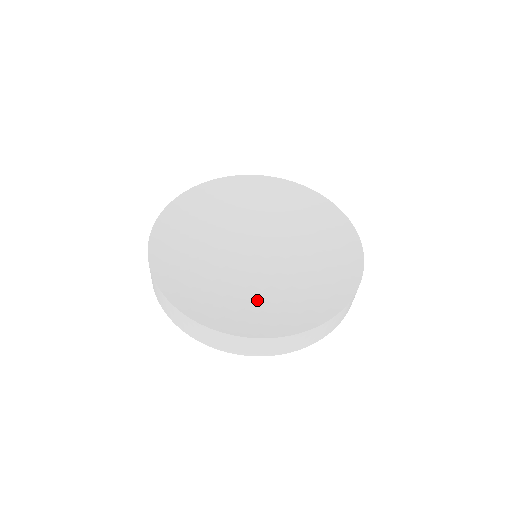
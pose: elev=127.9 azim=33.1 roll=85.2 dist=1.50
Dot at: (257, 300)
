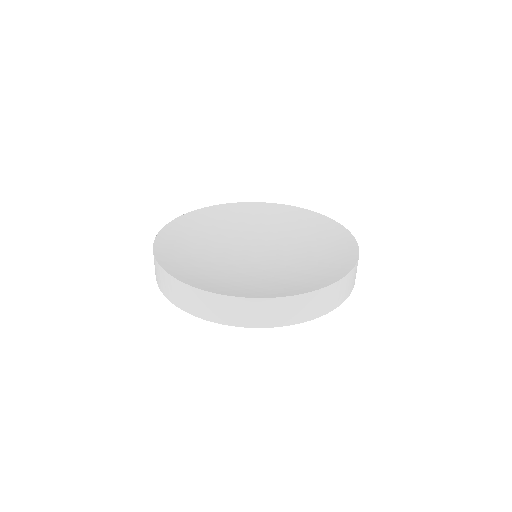
Dot at: (305, 267)
